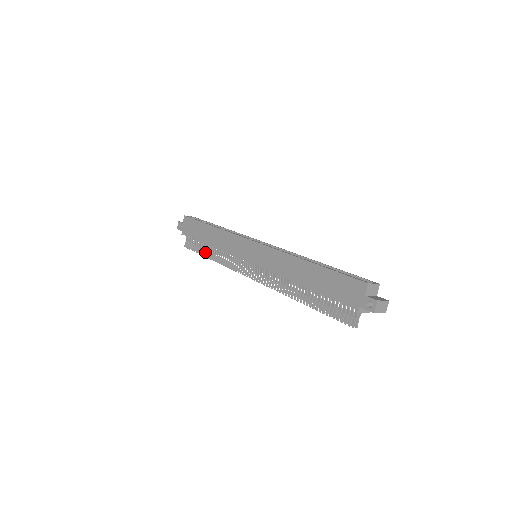
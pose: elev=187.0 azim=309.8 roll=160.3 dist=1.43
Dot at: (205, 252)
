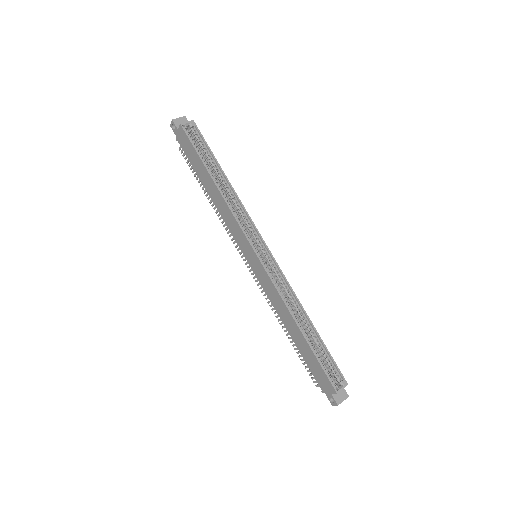
Dot at: (203, 187)
